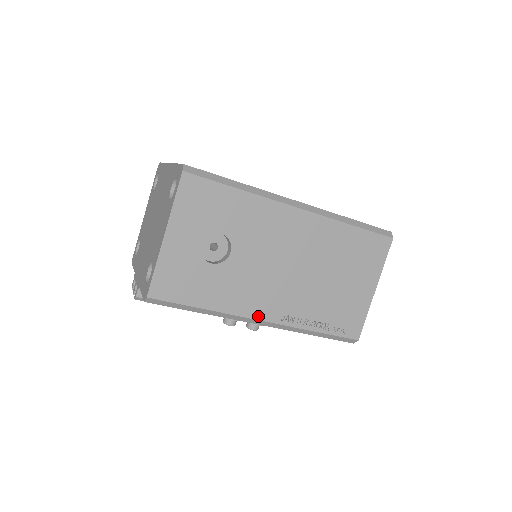
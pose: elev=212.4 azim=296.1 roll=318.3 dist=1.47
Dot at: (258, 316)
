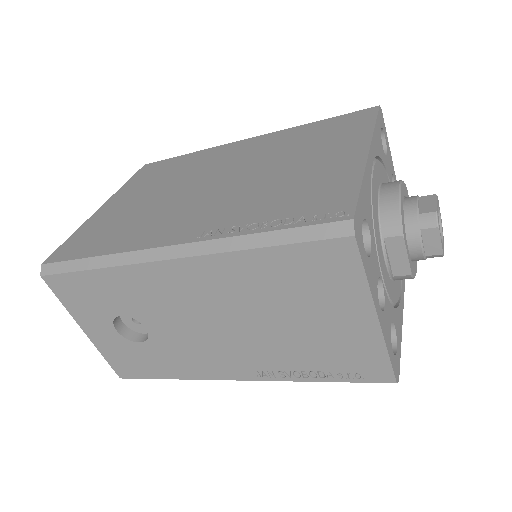
Dot at: (228, 377)
